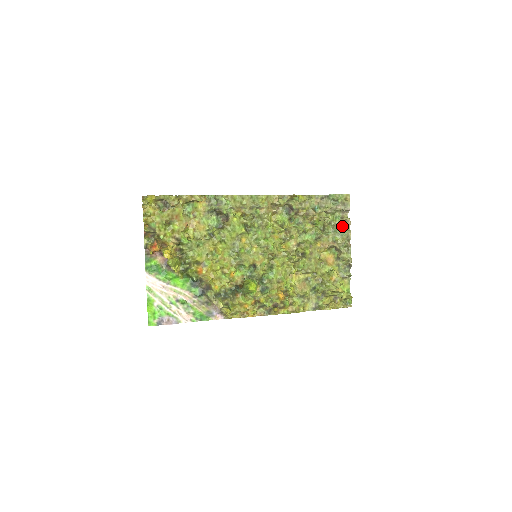
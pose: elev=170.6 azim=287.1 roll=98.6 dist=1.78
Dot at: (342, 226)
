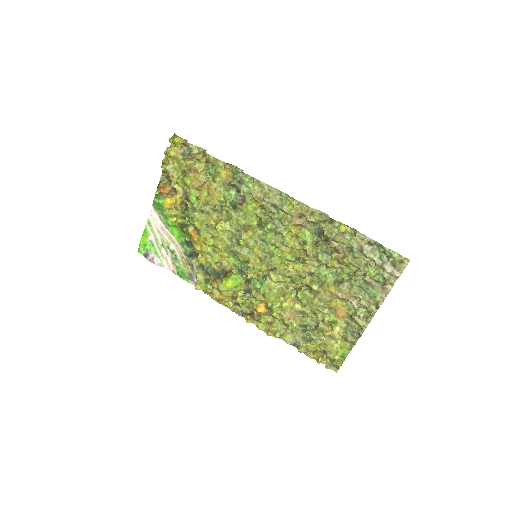
Dot at: (375, 288)
